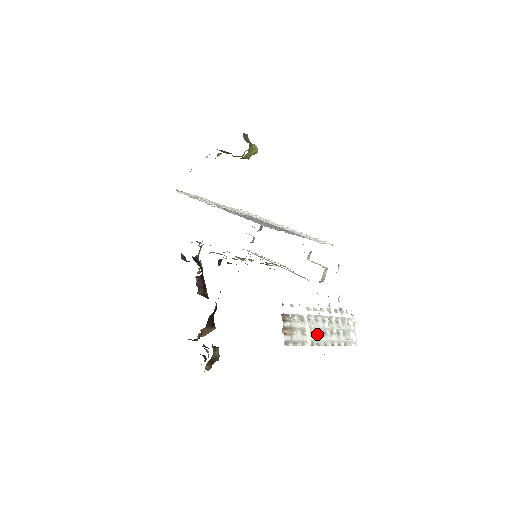
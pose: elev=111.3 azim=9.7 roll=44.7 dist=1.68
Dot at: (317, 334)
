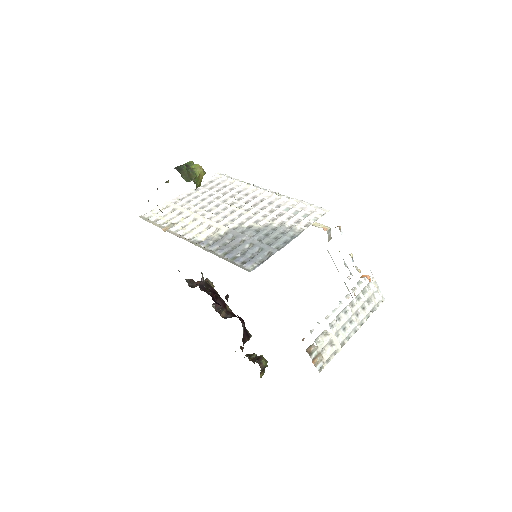
Dot at: (344, 331)
